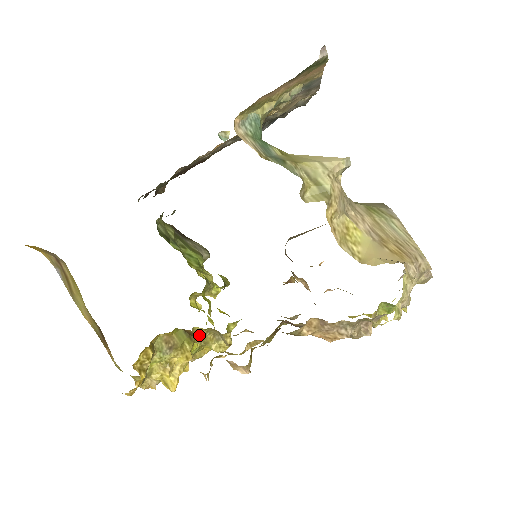
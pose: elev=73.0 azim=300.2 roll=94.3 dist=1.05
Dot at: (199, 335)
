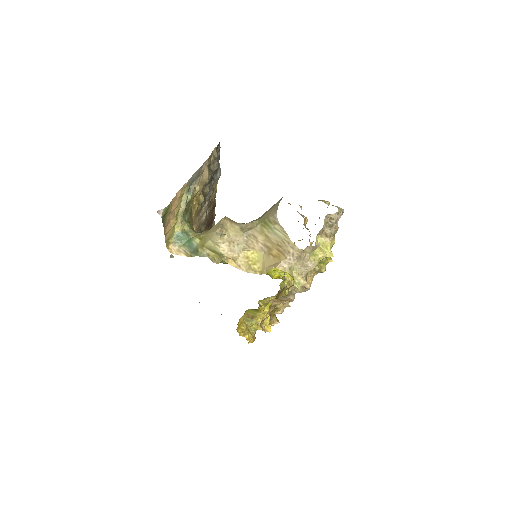
Dot at: (264, 302)
